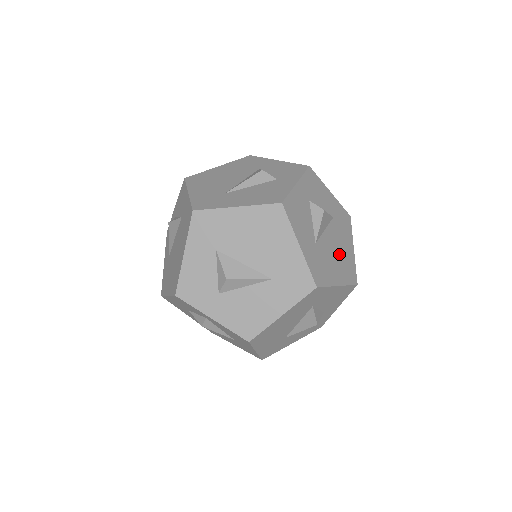
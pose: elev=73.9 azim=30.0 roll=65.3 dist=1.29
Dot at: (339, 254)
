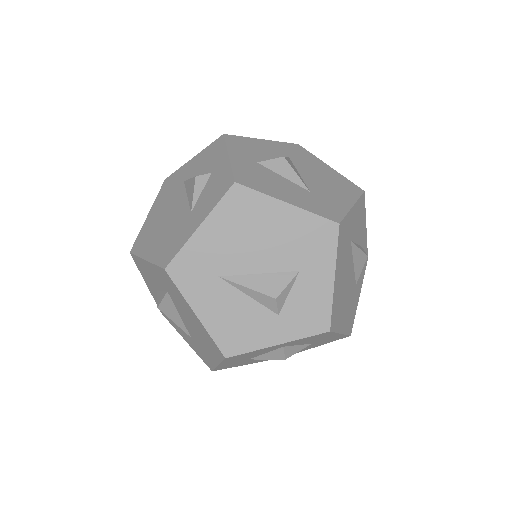
Dot at: occluded
